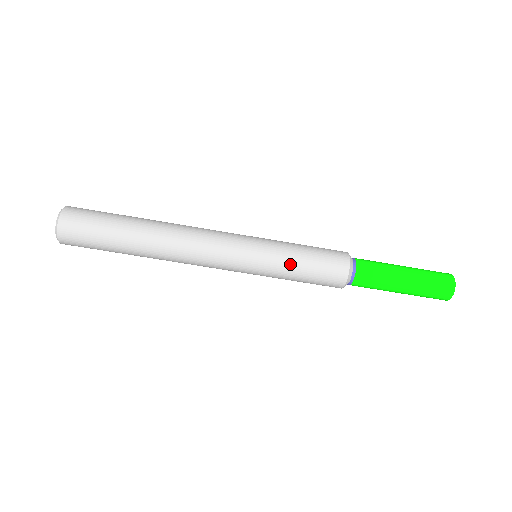
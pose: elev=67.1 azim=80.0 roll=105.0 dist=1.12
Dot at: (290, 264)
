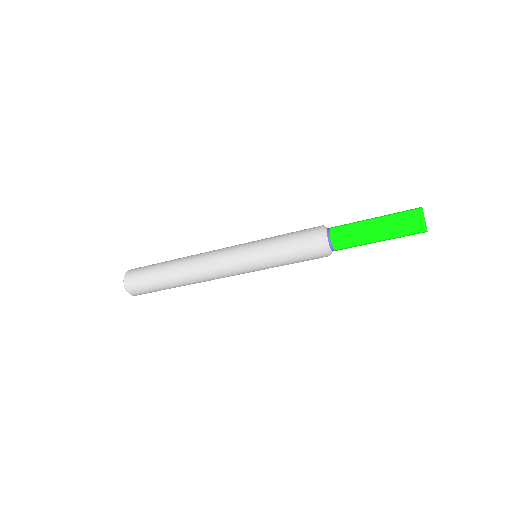
Dot at: occluded
